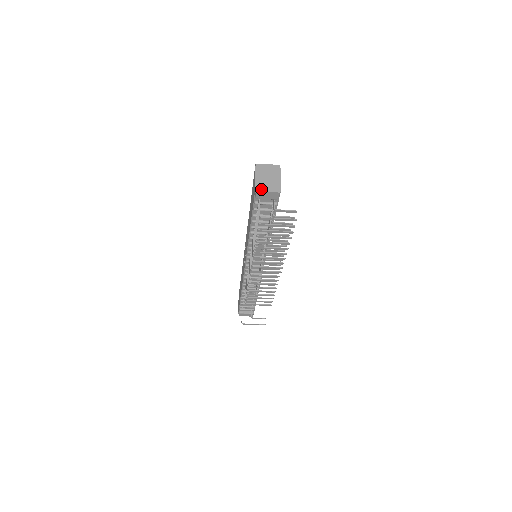
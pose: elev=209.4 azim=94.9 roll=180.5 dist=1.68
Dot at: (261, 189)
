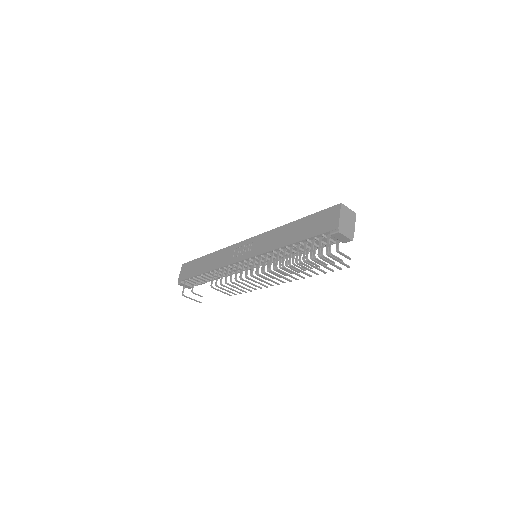
Dot at: (342, 231)
